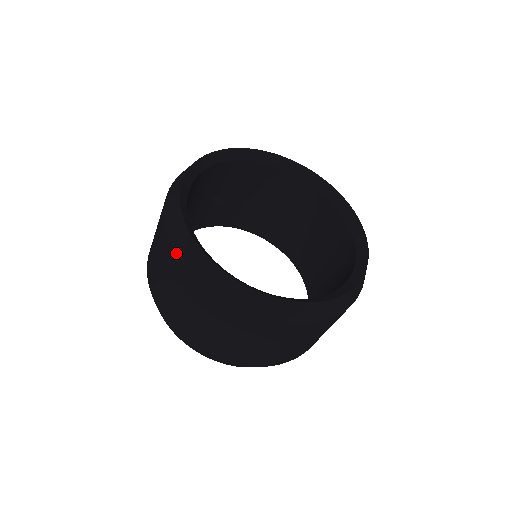
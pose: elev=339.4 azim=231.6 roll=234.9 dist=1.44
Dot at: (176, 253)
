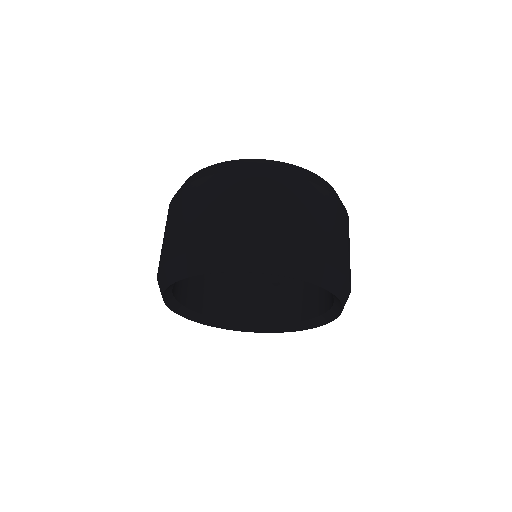
Dot at: (225, 172)
